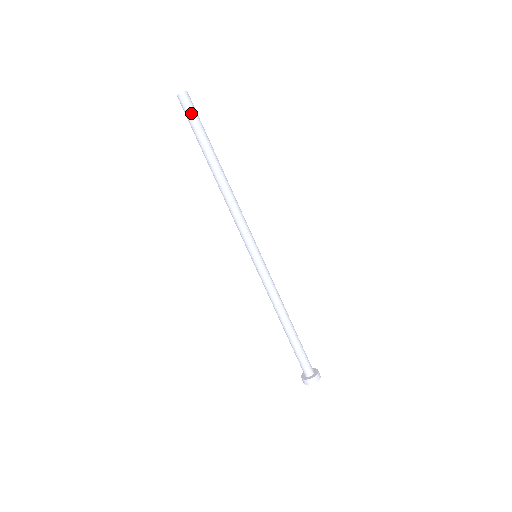
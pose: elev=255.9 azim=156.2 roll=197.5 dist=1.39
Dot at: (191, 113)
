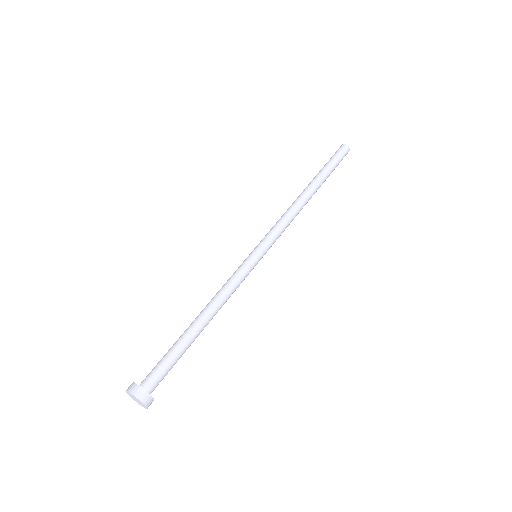
Dot at: (338, 155)
